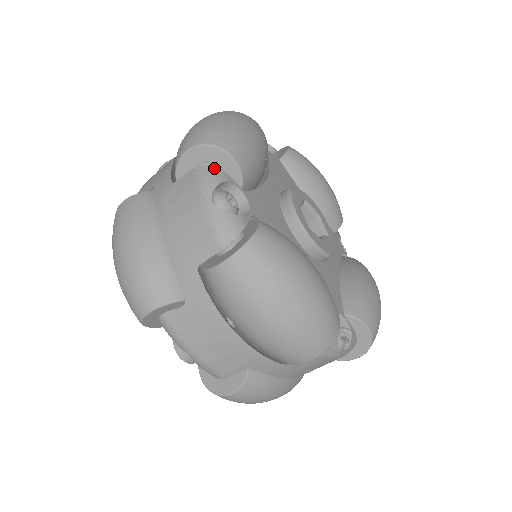
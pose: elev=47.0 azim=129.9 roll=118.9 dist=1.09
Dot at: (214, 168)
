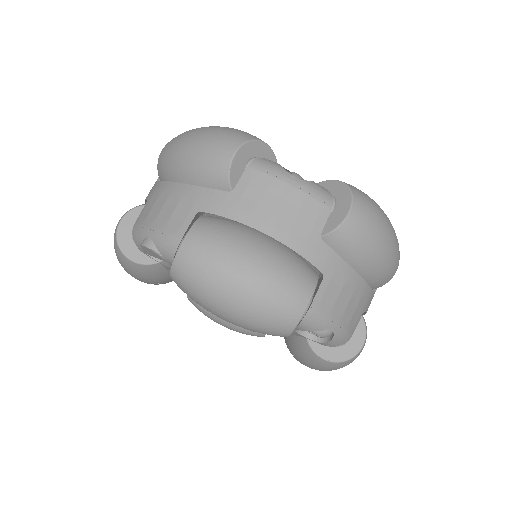
Dot at: occluded
